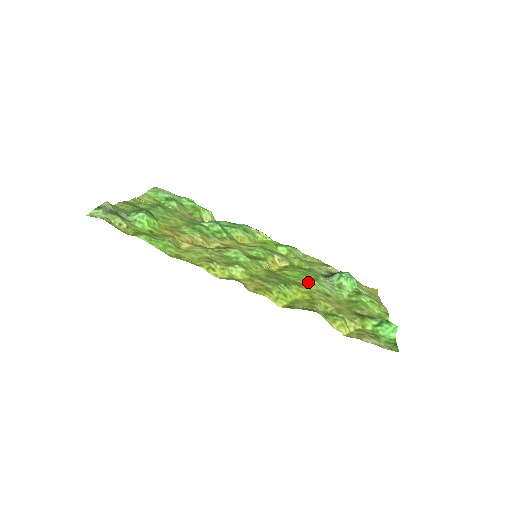
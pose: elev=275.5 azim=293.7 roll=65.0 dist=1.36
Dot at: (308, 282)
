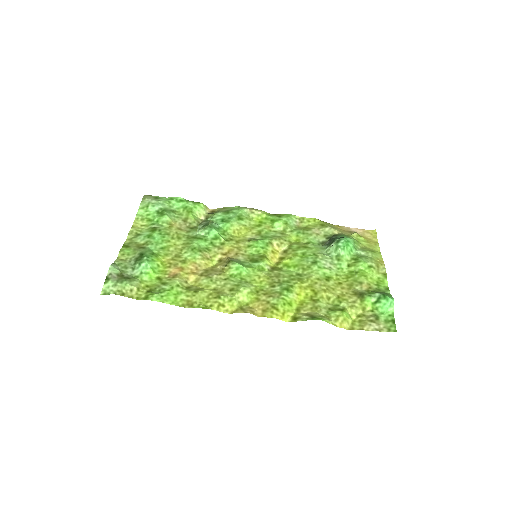
Dot at: (308, 270)
